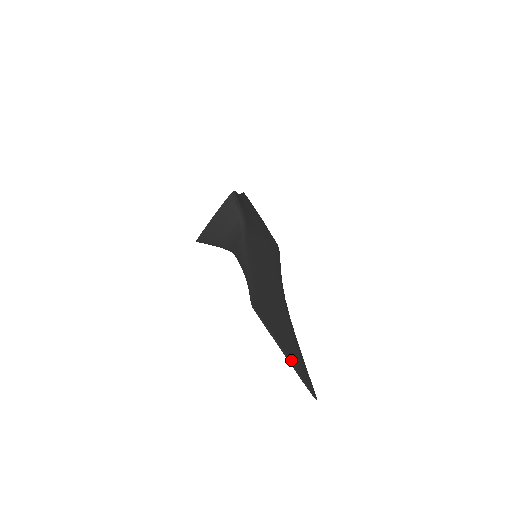
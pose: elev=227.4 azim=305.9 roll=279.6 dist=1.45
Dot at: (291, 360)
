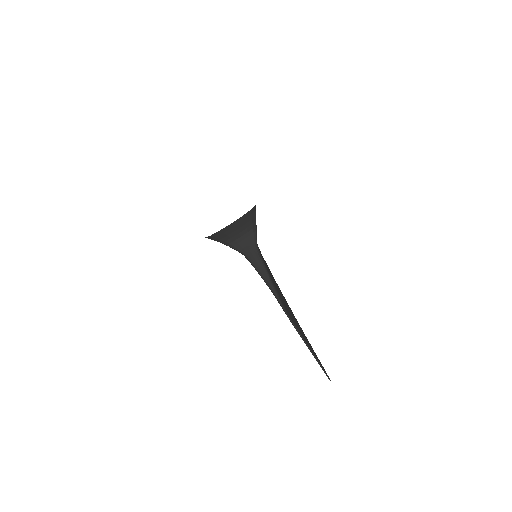
Dot at: (315, 356)
